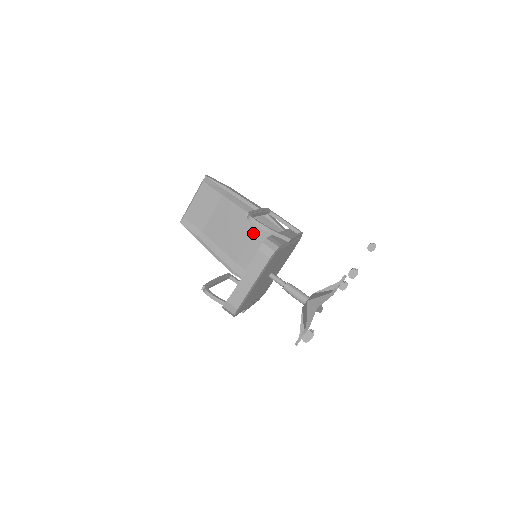
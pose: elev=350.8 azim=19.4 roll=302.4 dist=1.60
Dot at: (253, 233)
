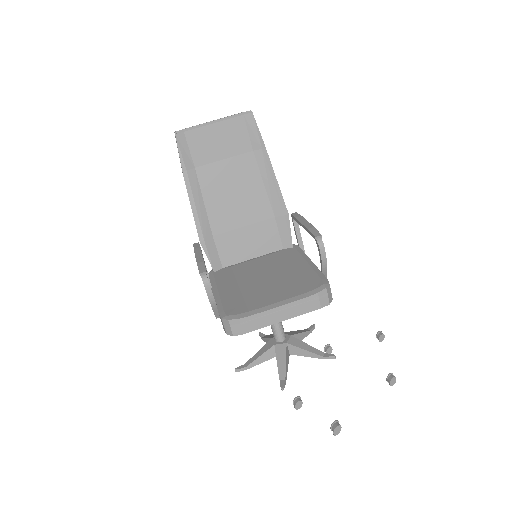
Dot at: (257, 220)
